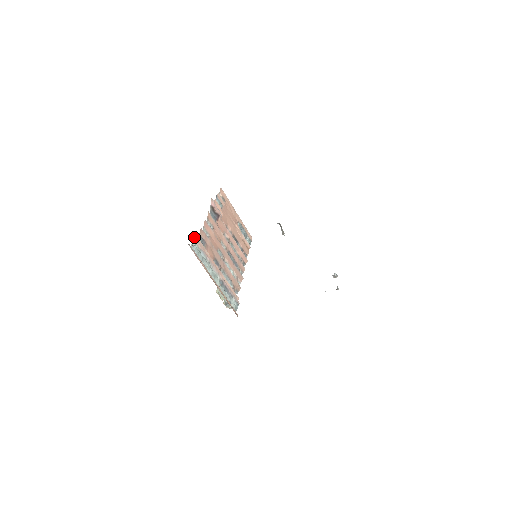
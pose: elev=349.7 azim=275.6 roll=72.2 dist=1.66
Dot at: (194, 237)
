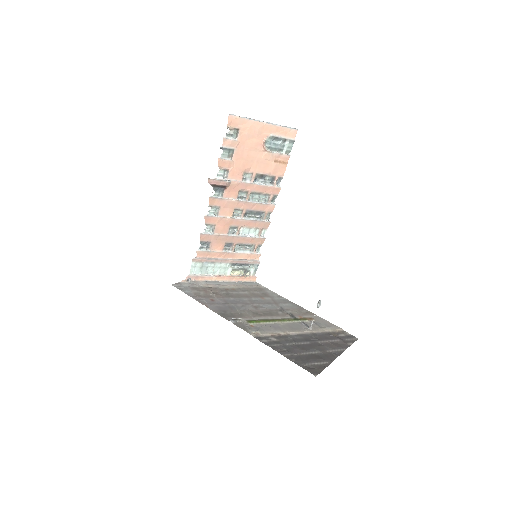
Dot at: (192, 260)
